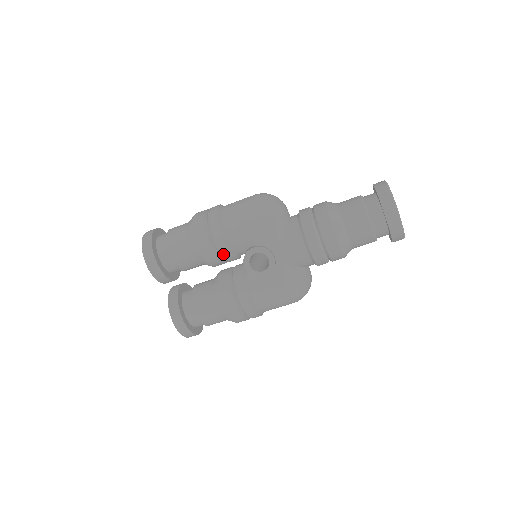
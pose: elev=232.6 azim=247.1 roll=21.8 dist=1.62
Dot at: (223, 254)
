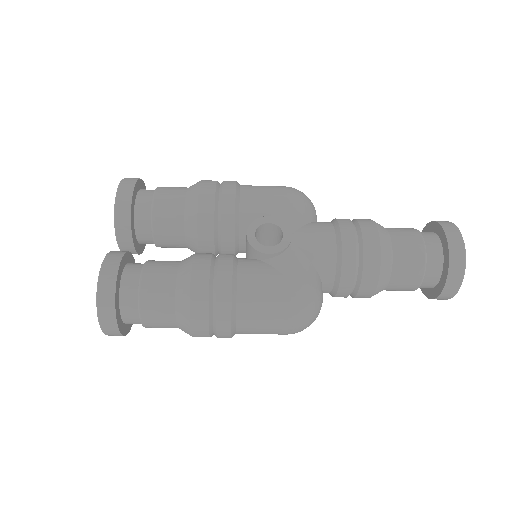
Dot at: (224, 215)
